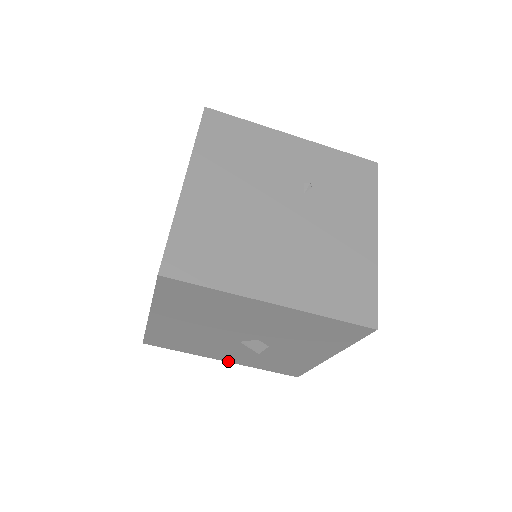
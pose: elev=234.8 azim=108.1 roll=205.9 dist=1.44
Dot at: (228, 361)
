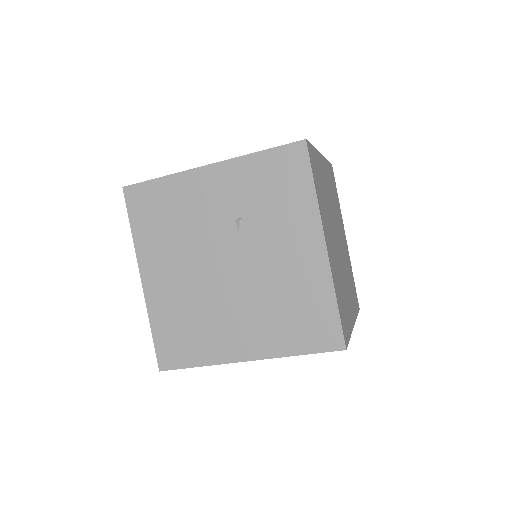
Dot at: occluded
